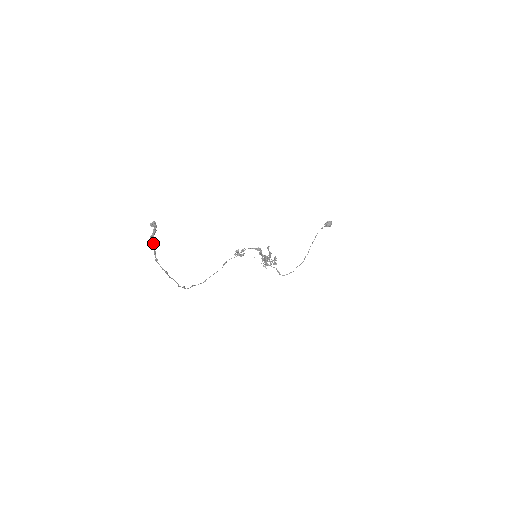
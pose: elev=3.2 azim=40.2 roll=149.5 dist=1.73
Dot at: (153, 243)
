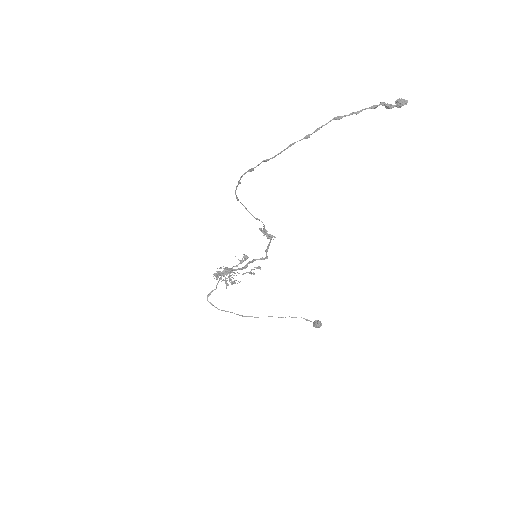
Dot at: (375, 107)
